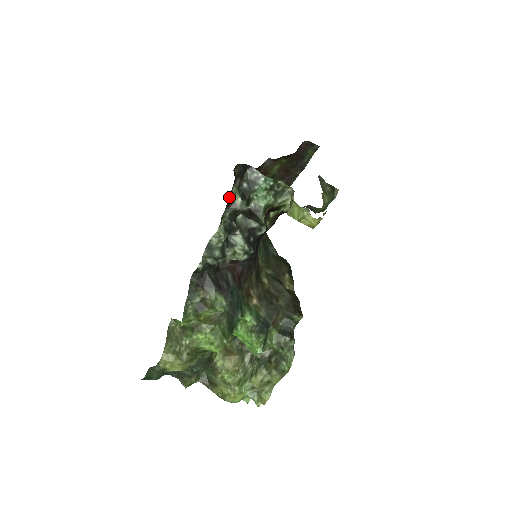
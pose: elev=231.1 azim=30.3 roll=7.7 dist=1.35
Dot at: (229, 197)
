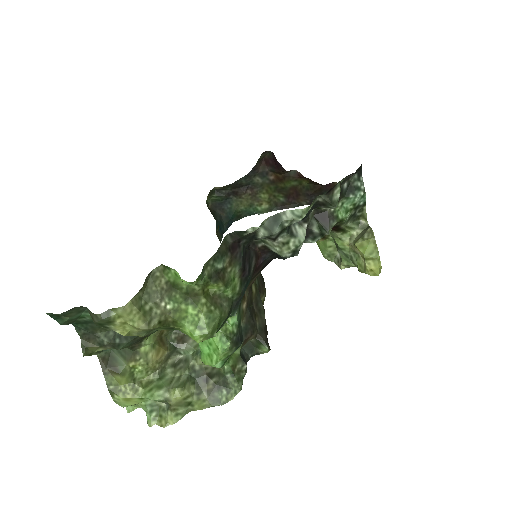
Dot at: (335, 185)
